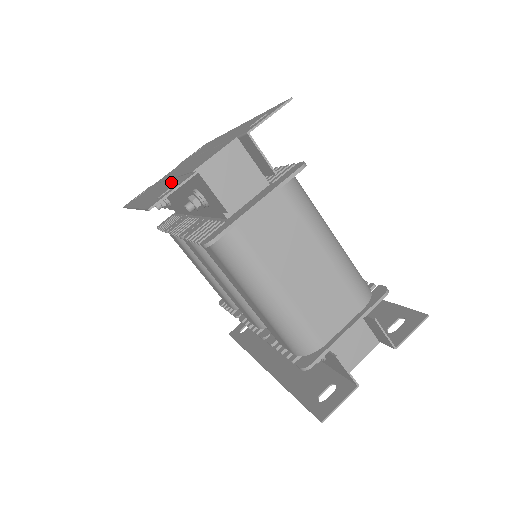
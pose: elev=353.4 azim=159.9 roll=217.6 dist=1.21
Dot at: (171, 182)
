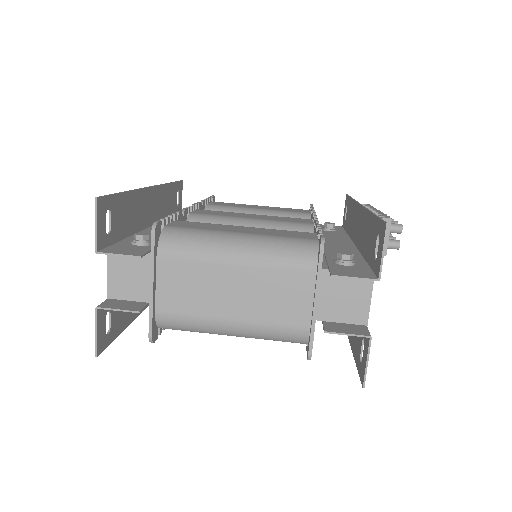
Dot at: occluded
